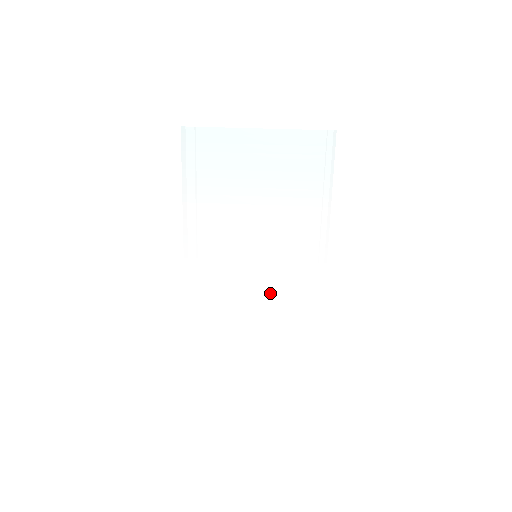
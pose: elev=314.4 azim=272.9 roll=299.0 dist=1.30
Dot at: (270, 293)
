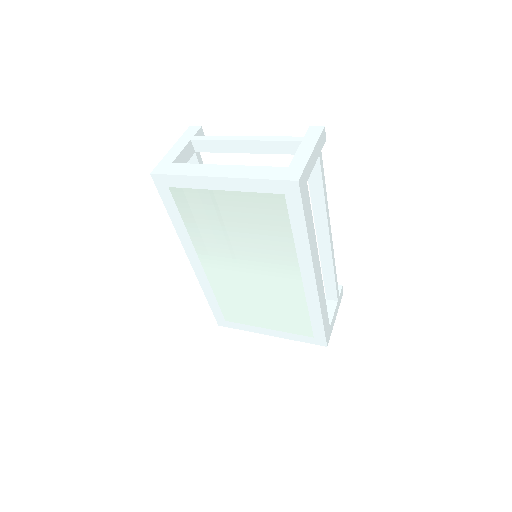
Dot at: (265, 288)
